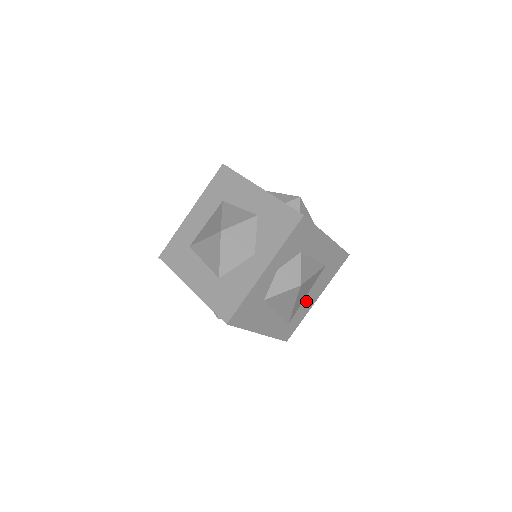
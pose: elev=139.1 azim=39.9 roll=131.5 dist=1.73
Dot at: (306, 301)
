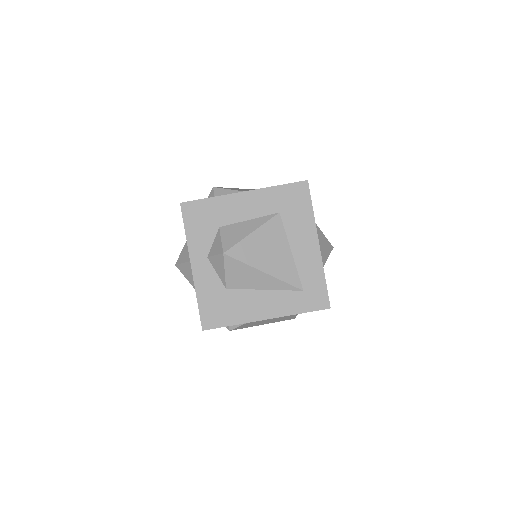
Dot at: (301, 257)
